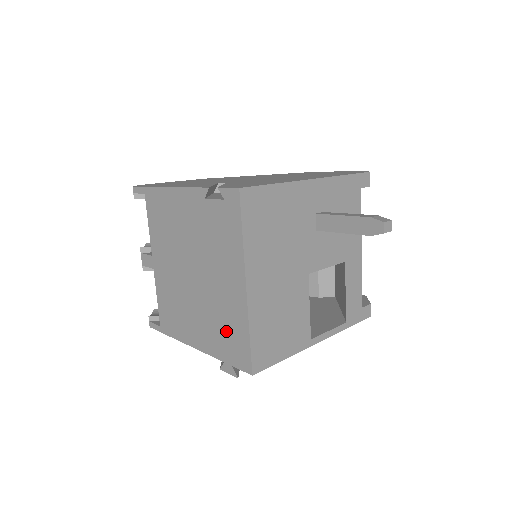
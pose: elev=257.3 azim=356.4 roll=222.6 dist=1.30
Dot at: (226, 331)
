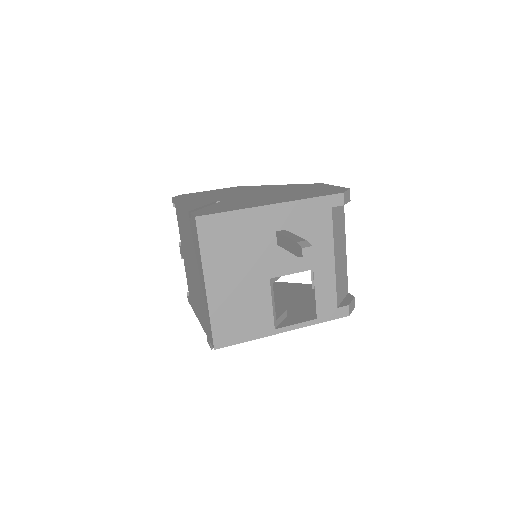
Dot at: (205, 315)
